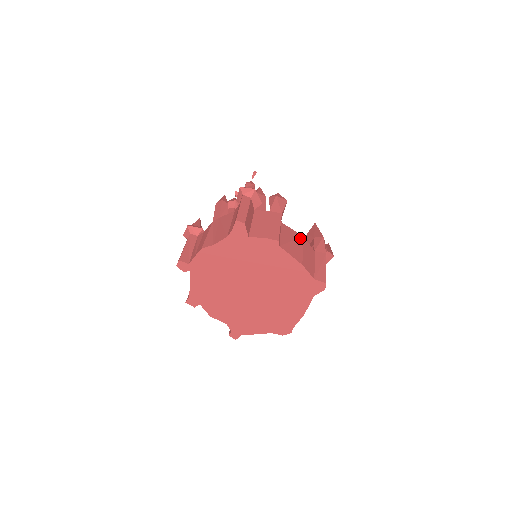
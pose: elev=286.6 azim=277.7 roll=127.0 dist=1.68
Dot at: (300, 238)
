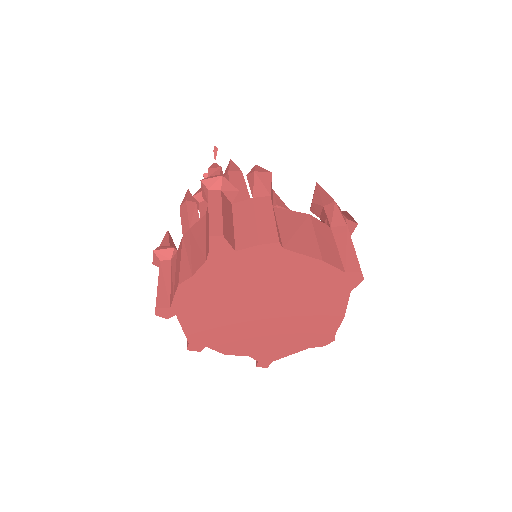
Dot at: (306, 219)
